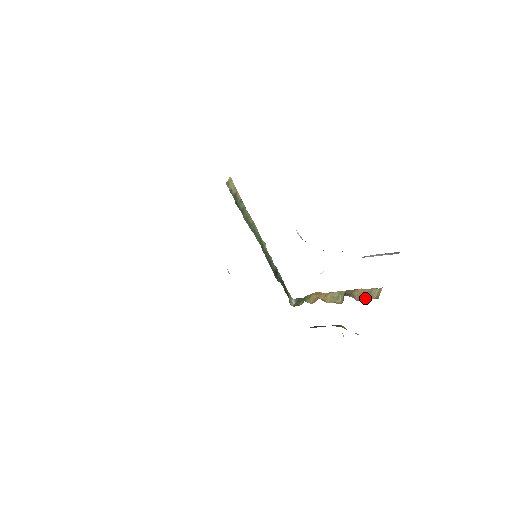
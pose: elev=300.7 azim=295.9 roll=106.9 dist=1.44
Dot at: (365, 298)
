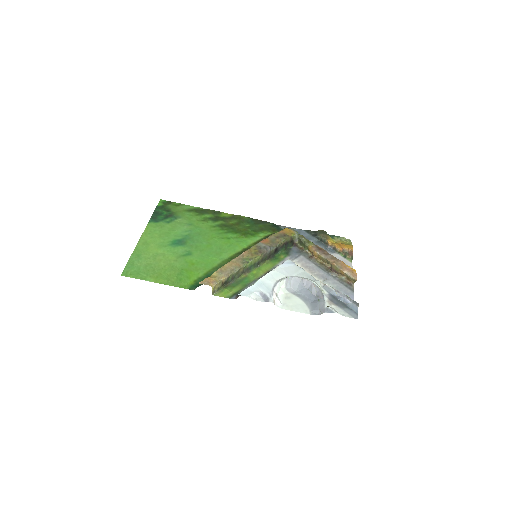
Dot at: (345, 276)
